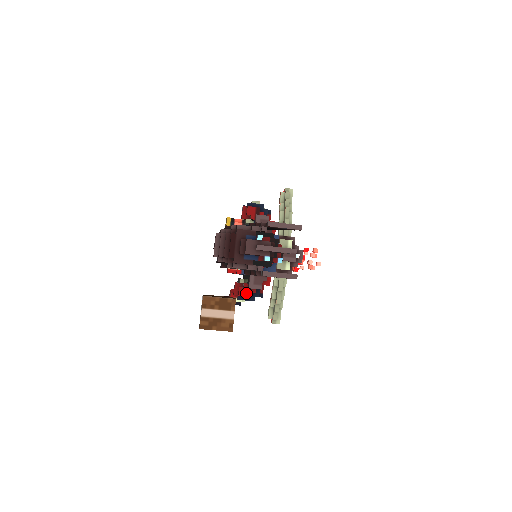
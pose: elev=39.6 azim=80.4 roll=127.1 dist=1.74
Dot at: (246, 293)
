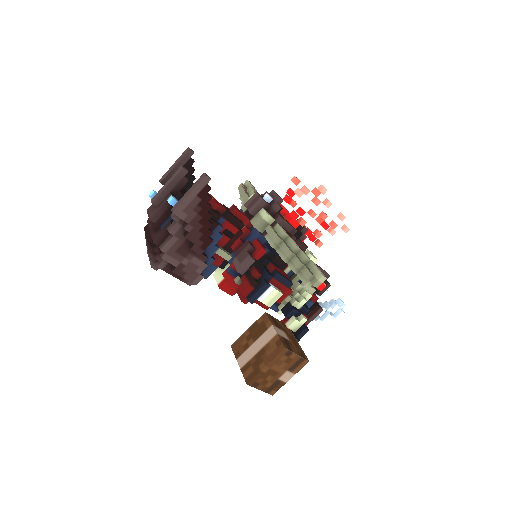
Dot at: (248, 284)
